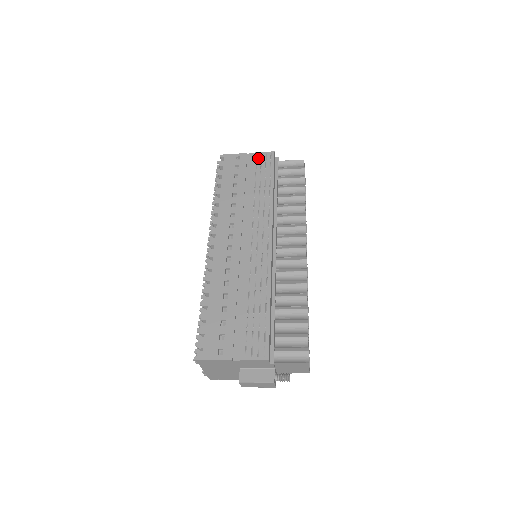
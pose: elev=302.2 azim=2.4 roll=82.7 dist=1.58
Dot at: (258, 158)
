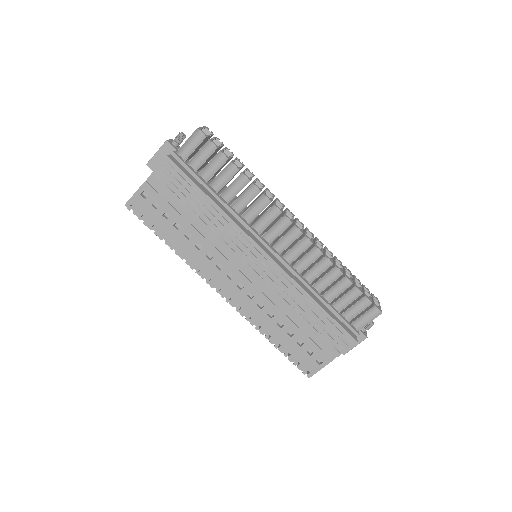
Dot at: (162, 178)
